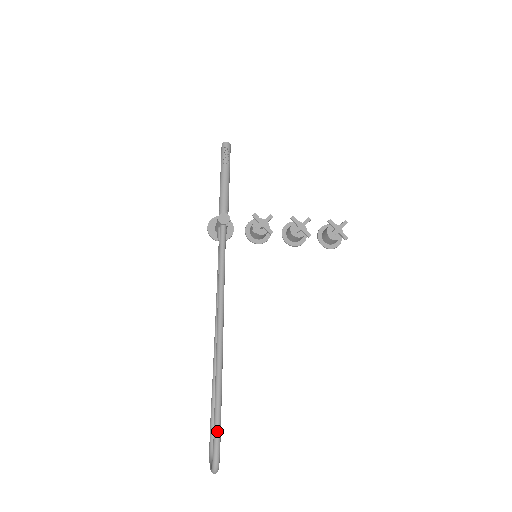
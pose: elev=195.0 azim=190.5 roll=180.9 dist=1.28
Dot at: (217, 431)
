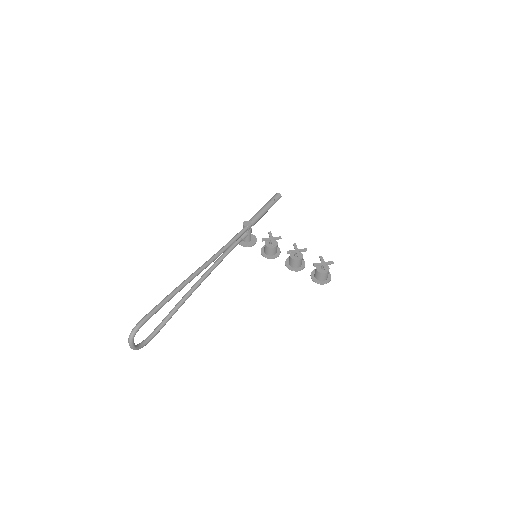
Dot at: (150, 313)
